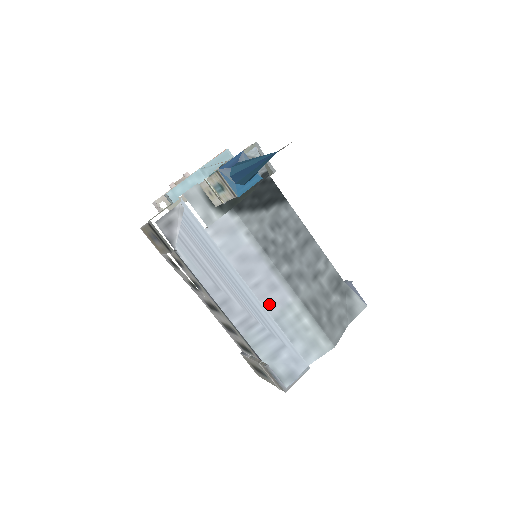
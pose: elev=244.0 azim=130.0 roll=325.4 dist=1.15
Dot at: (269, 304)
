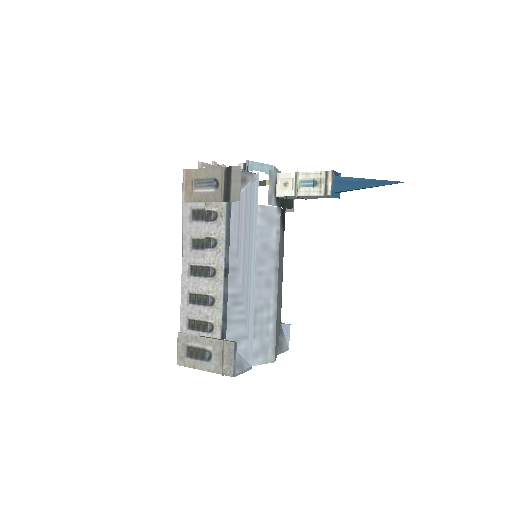
Dot at: (258, 295)
